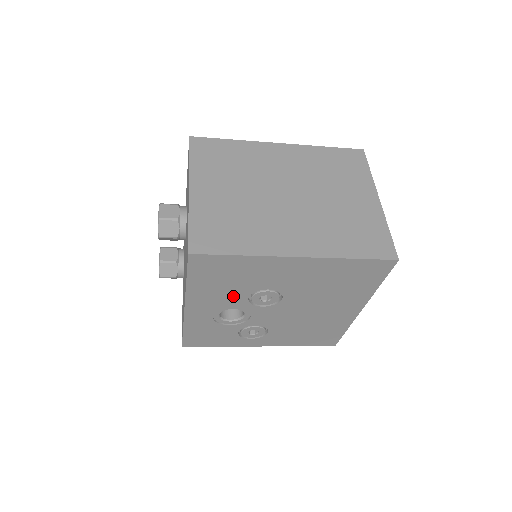
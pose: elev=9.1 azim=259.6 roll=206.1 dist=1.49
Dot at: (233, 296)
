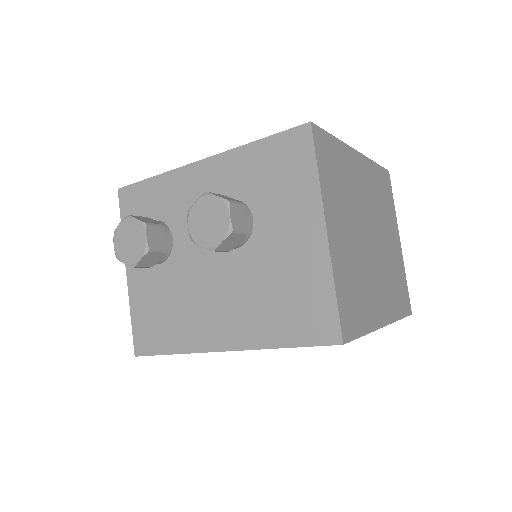
Dot at: occluded
